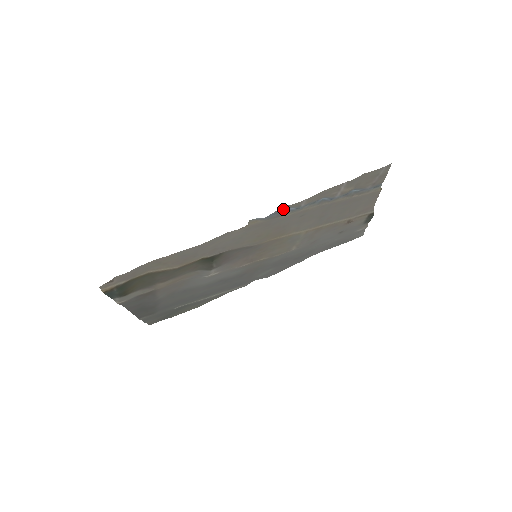
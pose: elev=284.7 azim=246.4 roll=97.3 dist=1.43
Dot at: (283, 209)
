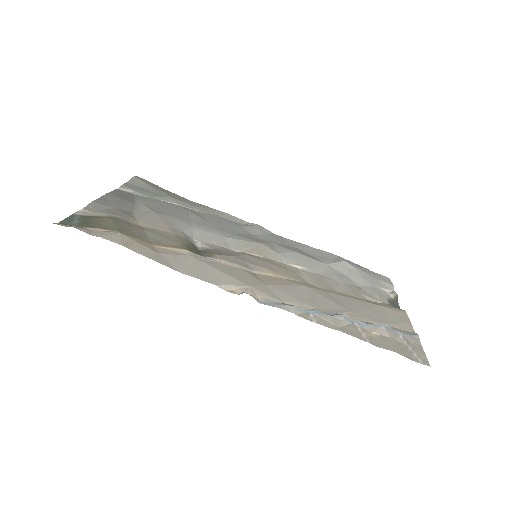
Dot at: (289, 305)
